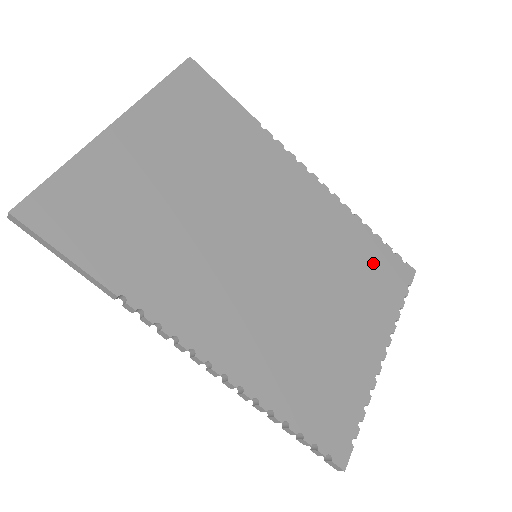
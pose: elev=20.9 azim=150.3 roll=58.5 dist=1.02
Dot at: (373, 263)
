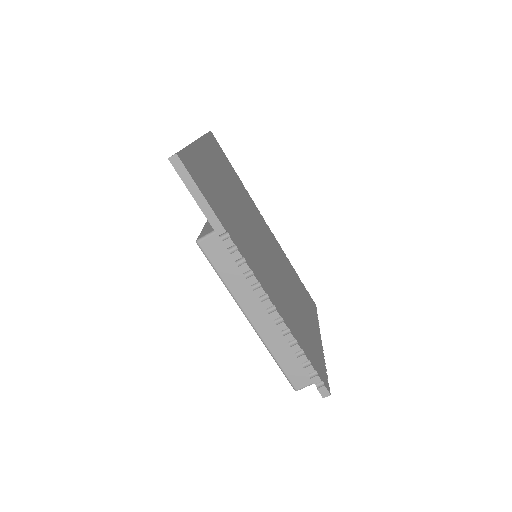
Dot at: (301, 289)
